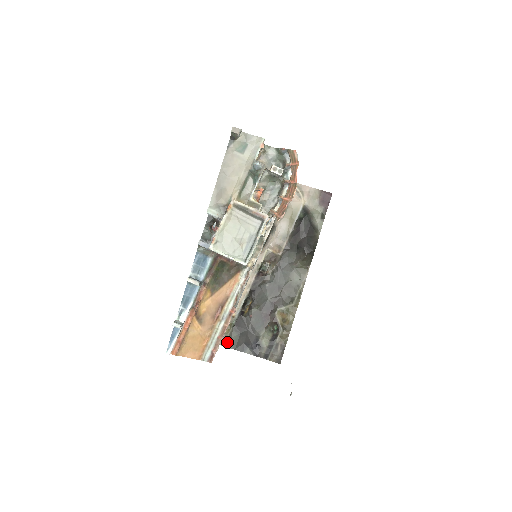
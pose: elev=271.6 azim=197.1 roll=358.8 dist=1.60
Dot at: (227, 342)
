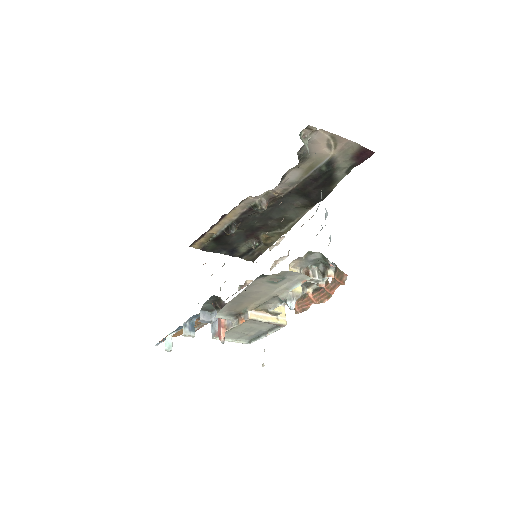
Dot at: (204, 248)
